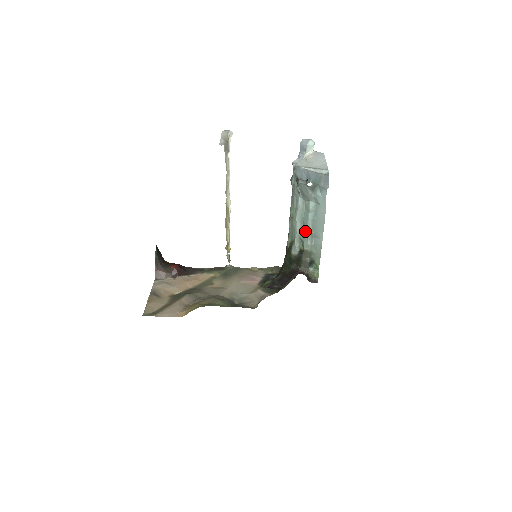
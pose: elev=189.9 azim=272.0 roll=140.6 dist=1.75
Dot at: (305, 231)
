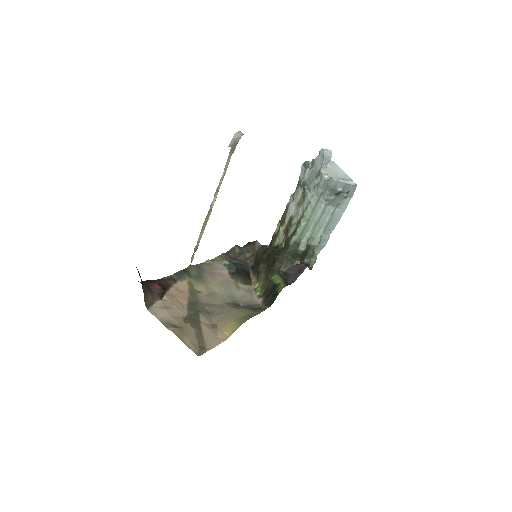
Dot at: (318, 230)
